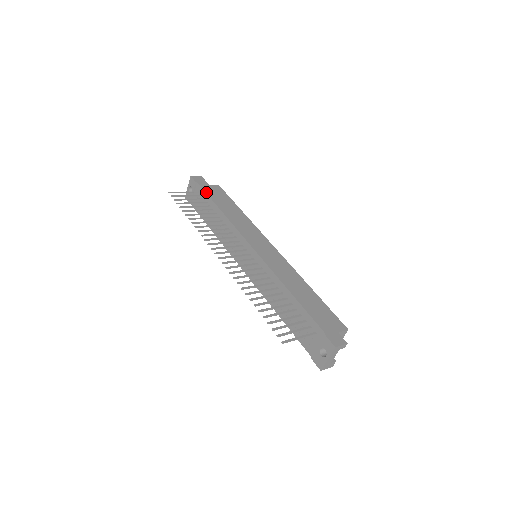
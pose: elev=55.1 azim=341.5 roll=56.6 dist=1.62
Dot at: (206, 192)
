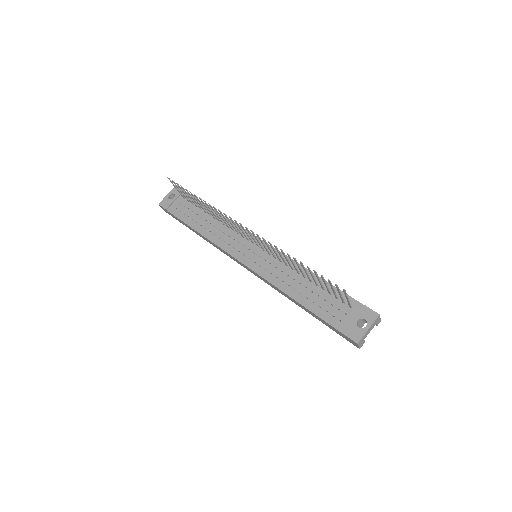
Dot at: occluded
